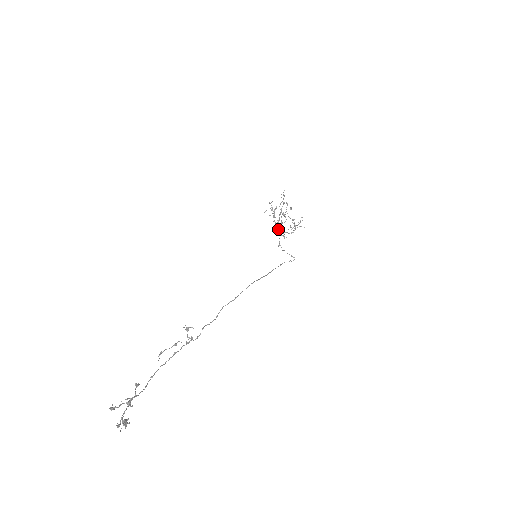
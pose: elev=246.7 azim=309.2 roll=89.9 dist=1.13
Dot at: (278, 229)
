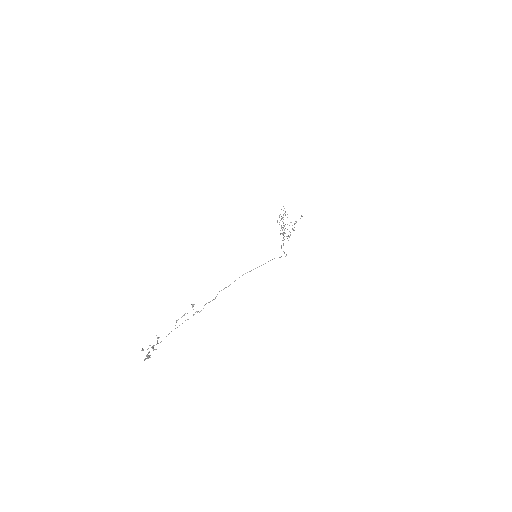
Dot at: occluded
